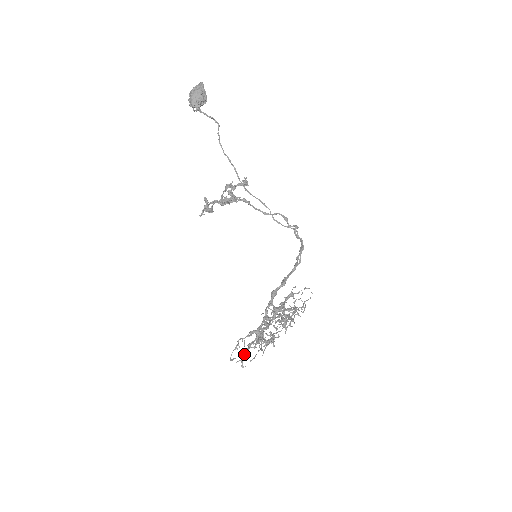
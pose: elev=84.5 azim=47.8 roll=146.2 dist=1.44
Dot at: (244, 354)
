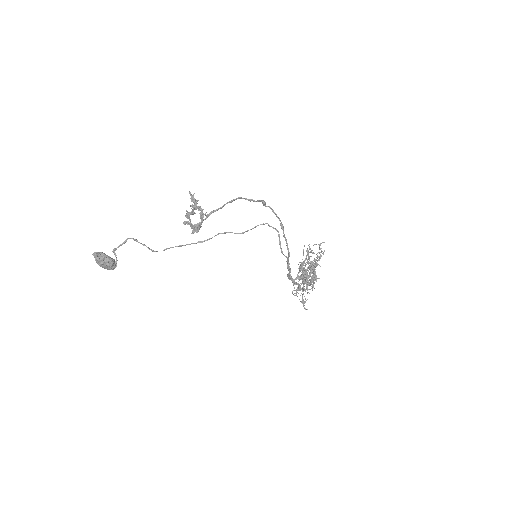
Dot at: (303, 305)
